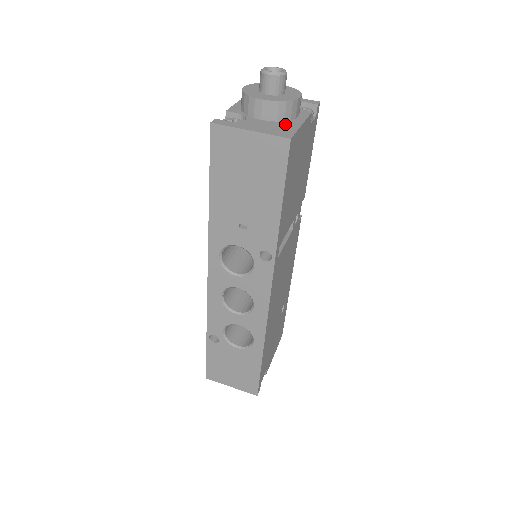
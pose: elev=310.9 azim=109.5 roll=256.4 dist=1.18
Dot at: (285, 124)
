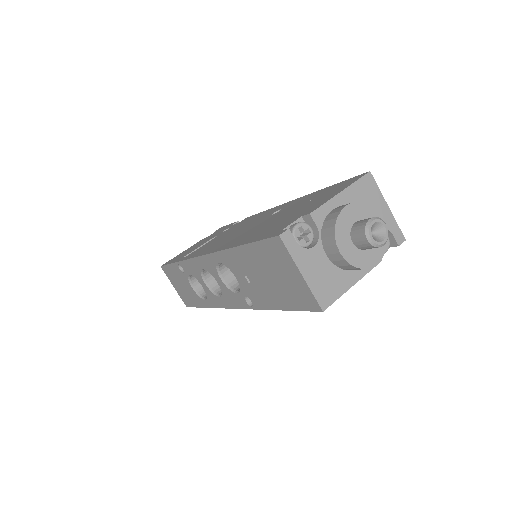
Dot at: (340, 277)
